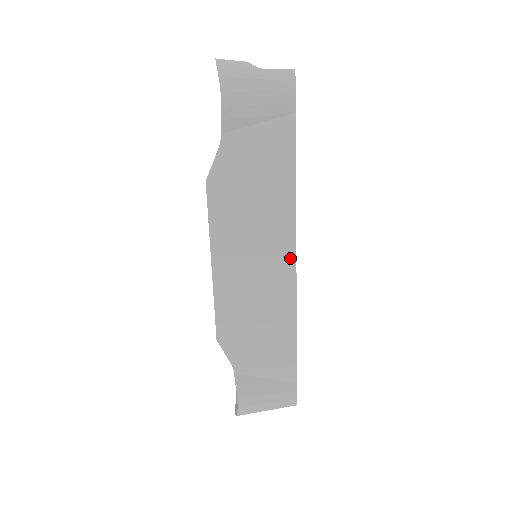
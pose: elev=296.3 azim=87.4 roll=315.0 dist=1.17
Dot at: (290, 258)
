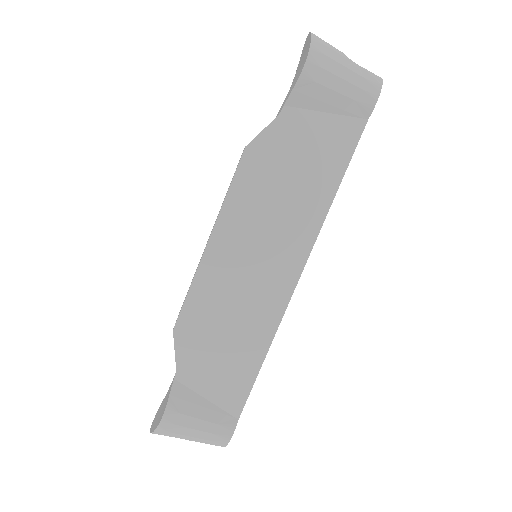
Dot at: (295, 270)
